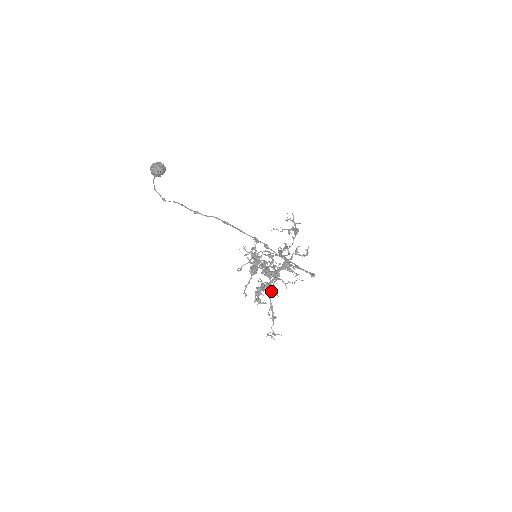
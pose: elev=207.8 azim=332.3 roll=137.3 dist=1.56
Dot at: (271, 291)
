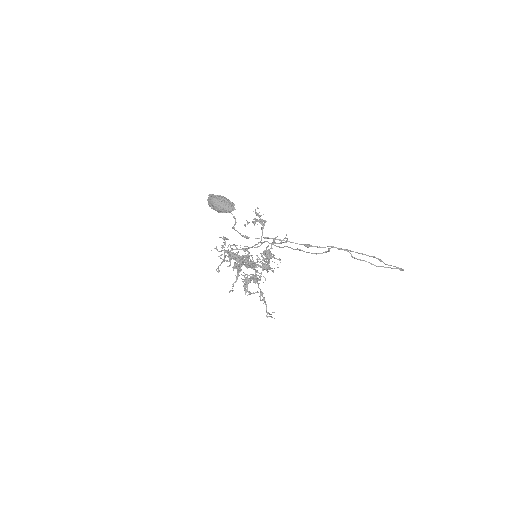
Dot at: occluded
